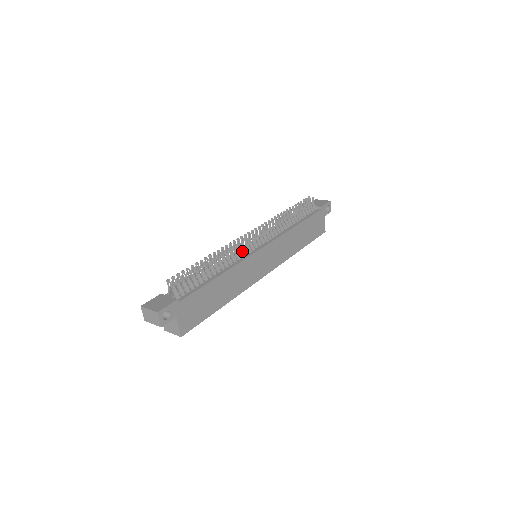
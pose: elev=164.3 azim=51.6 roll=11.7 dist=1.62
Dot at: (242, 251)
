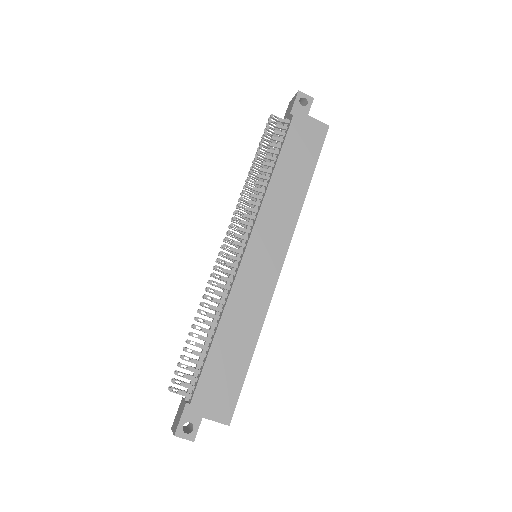
Dot at: (229, 274)
